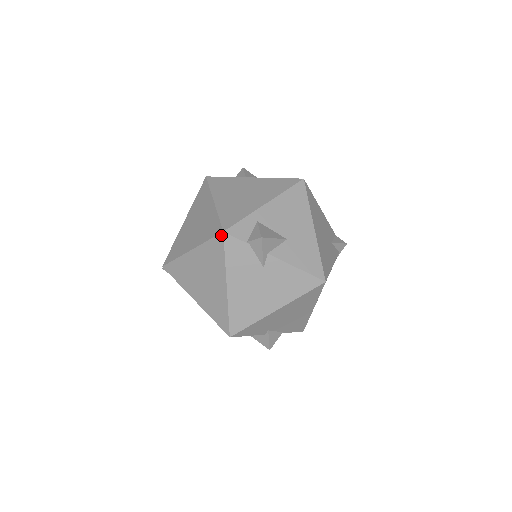
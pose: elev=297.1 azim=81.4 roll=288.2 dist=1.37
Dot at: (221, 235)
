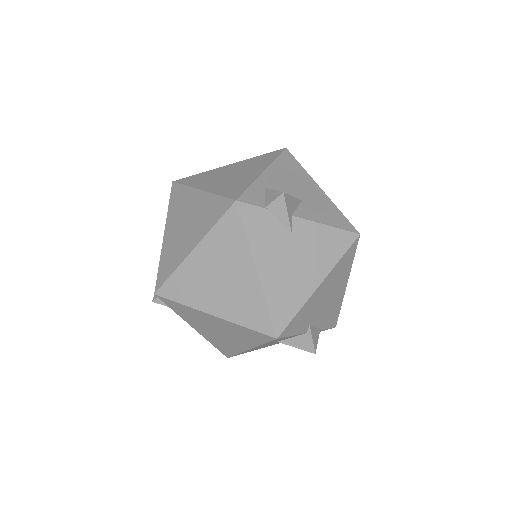
Dot at: (234, 206)
